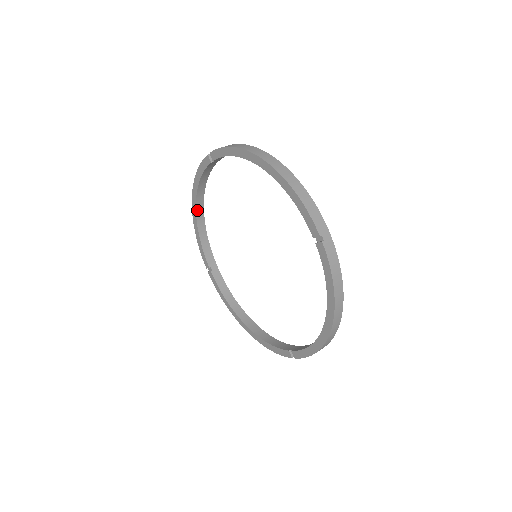
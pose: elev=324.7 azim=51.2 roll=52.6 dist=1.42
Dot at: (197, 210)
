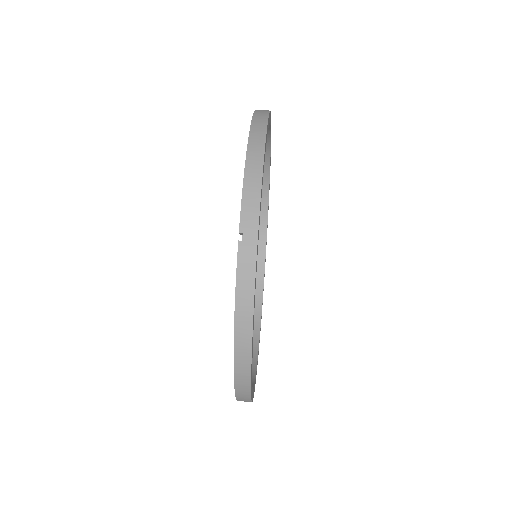
Dot at: occluded
